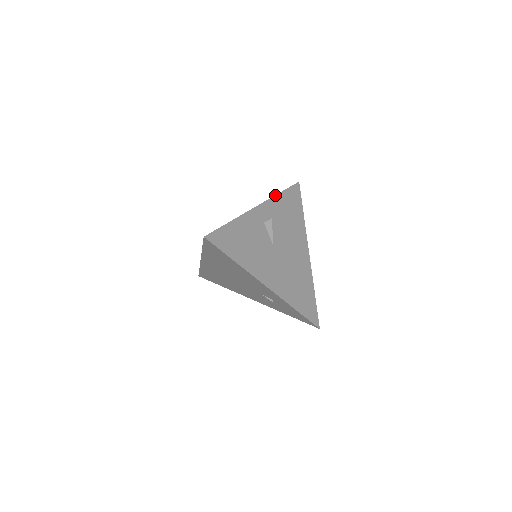
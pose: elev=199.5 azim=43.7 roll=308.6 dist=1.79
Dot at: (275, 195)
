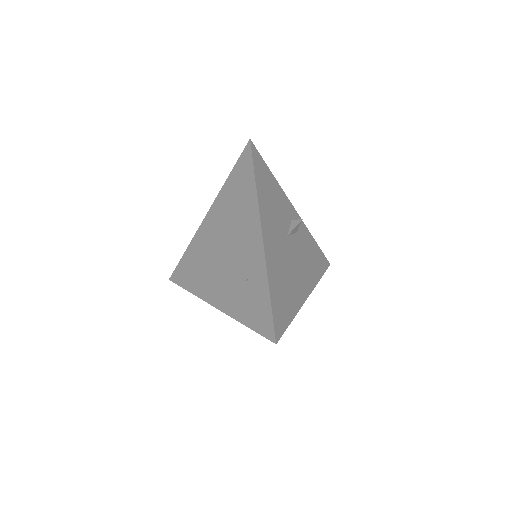
Dot at: occluded
